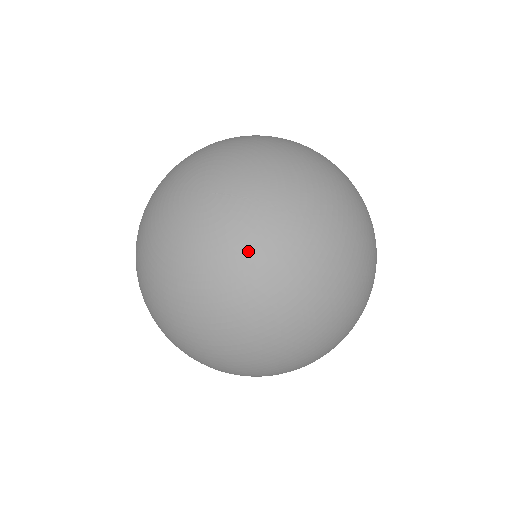
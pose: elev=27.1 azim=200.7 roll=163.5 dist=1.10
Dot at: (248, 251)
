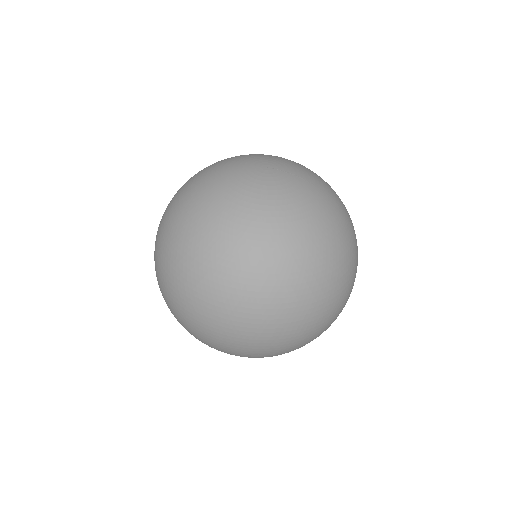
Dot at: (305, 208)
